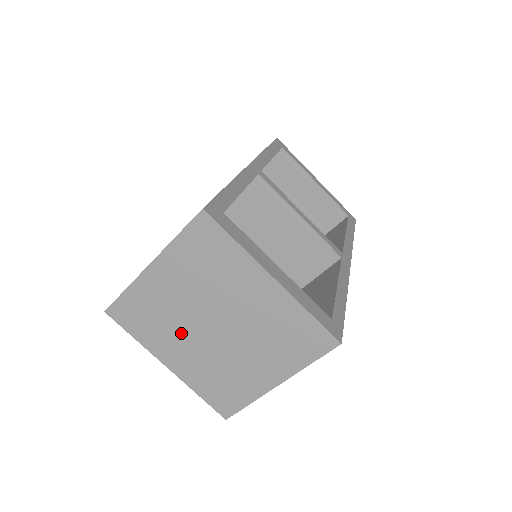
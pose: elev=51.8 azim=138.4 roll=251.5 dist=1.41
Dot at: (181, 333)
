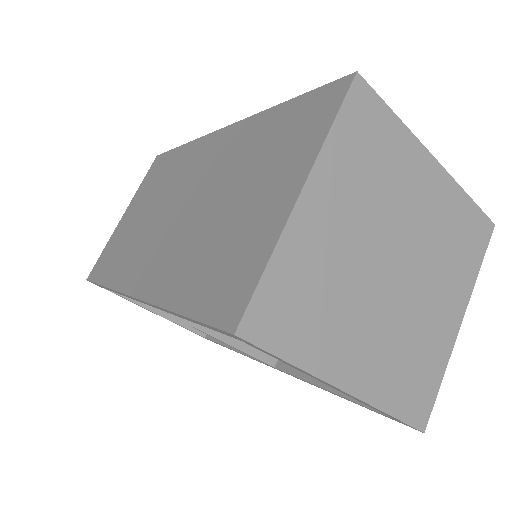
Dot at: (356, 306)
